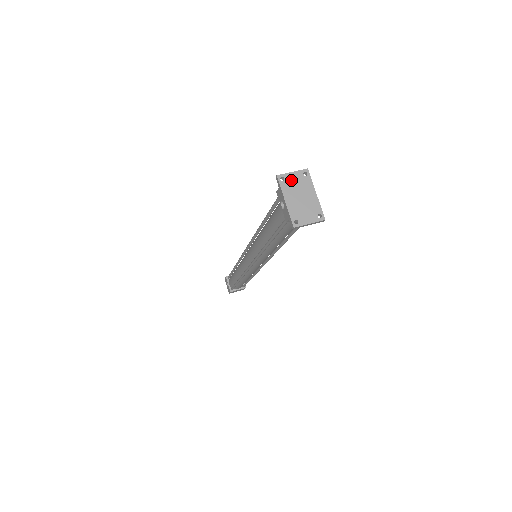
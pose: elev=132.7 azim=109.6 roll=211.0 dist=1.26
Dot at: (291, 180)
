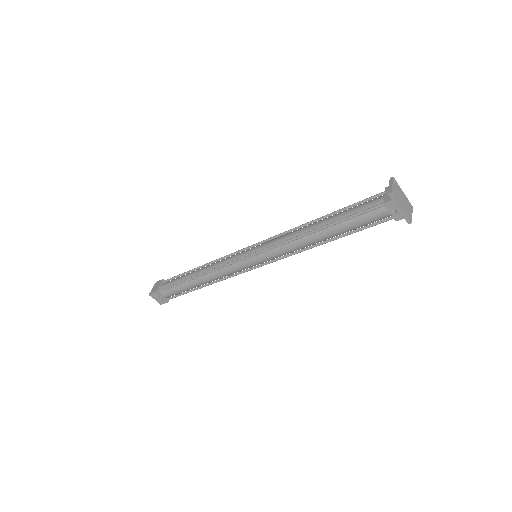
Dot at: (395, 191)
